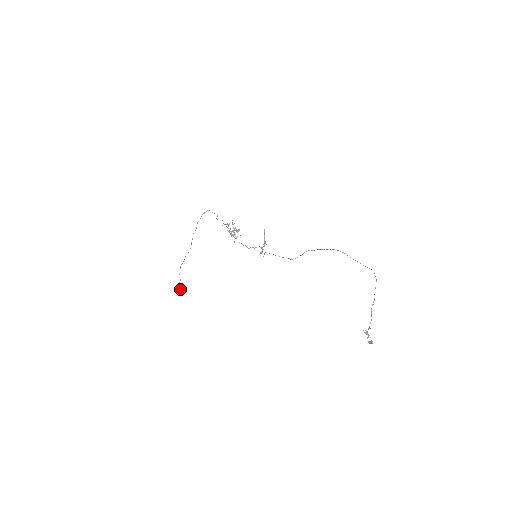
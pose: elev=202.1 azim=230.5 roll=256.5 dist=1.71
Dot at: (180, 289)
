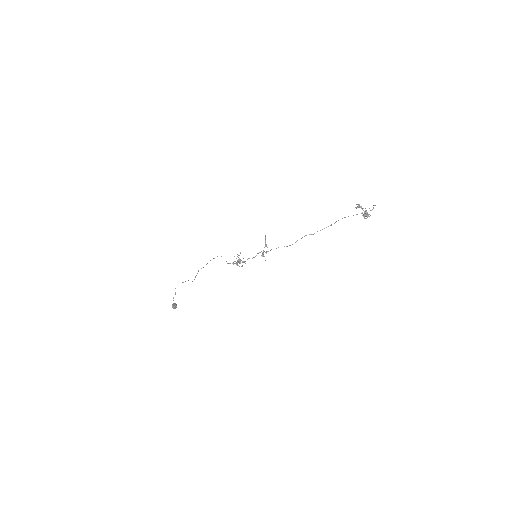
Dot at: (173, 304)
